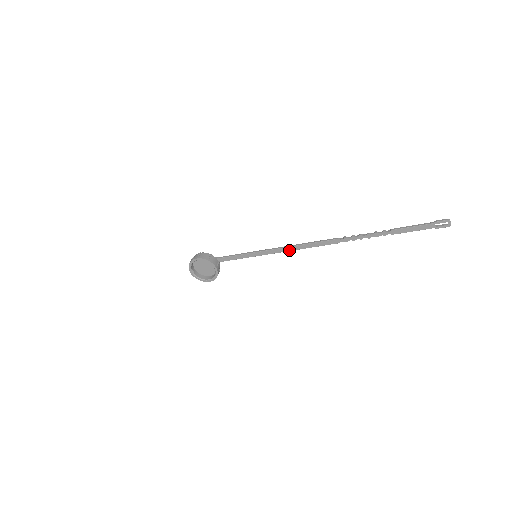
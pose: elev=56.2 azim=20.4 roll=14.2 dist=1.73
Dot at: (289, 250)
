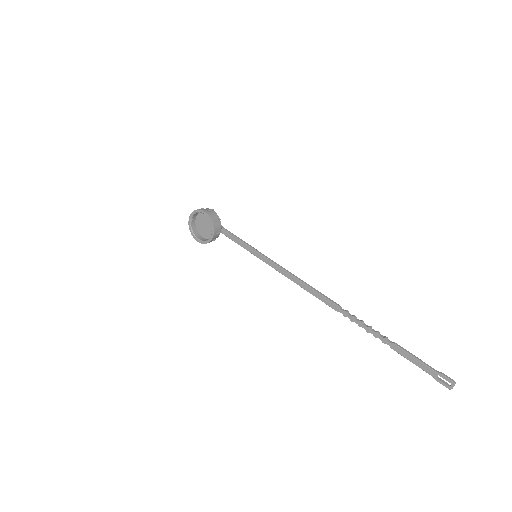
Dot at: (289, 277)
